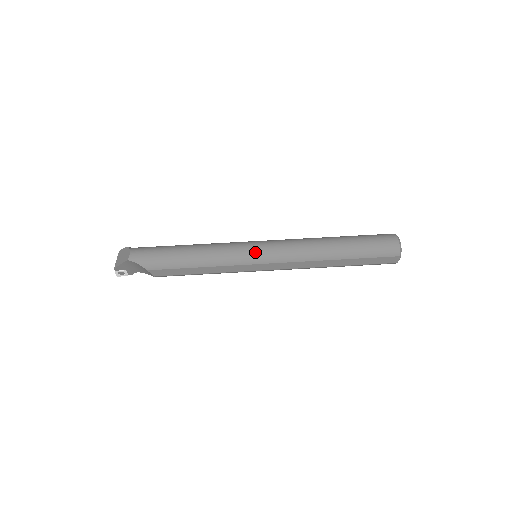
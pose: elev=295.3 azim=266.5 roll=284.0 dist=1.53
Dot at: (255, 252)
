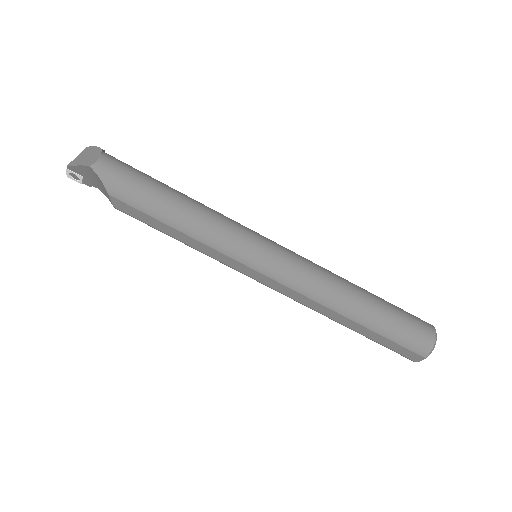
Dot at: (259, 253)
